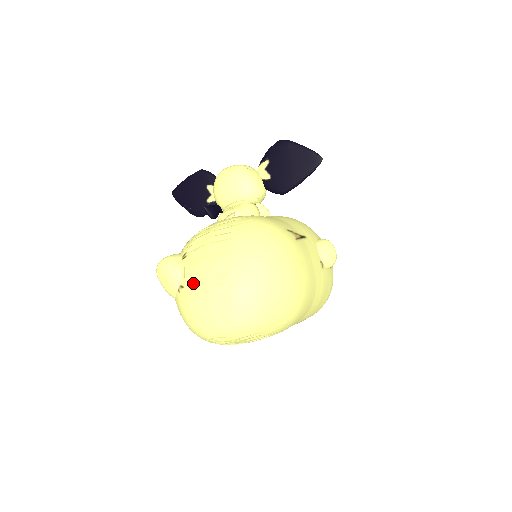
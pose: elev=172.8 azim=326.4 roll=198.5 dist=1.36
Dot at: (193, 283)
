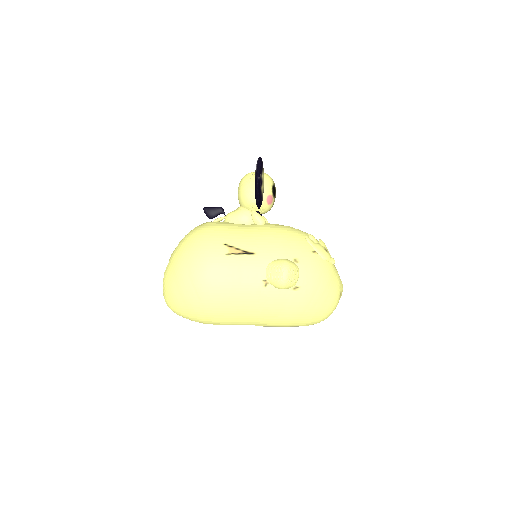
Dot at: occluded
